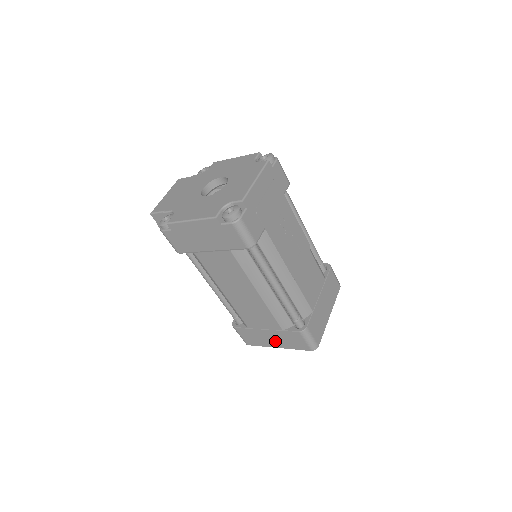
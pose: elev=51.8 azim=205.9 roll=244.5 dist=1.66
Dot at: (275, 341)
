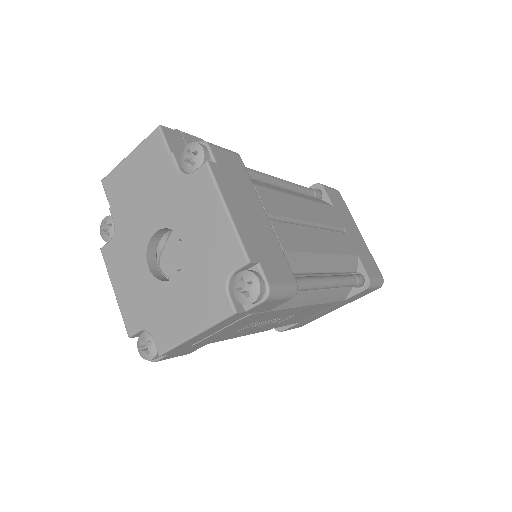
Dot at: occluded
